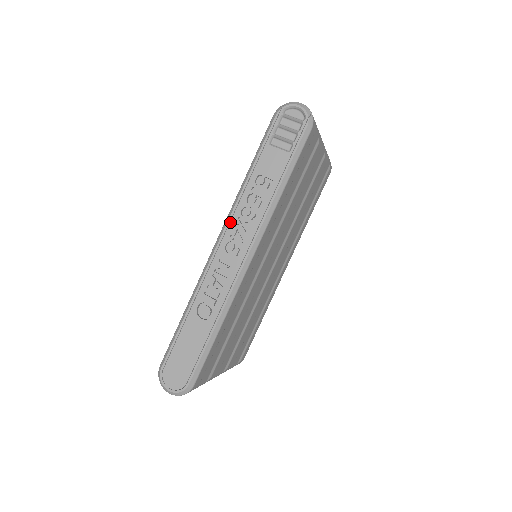
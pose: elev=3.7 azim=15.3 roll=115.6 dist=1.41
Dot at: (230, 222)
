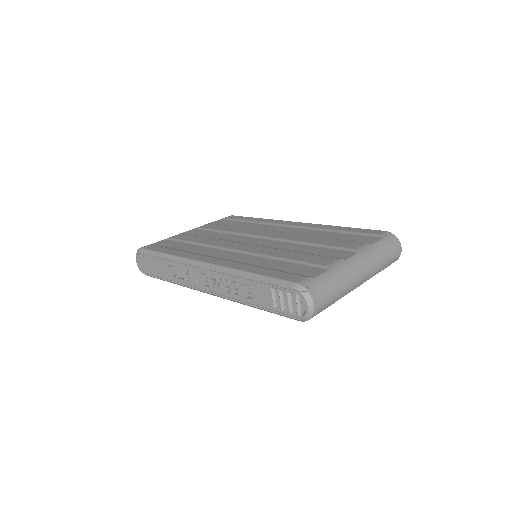
Dot at: (216, 272)
